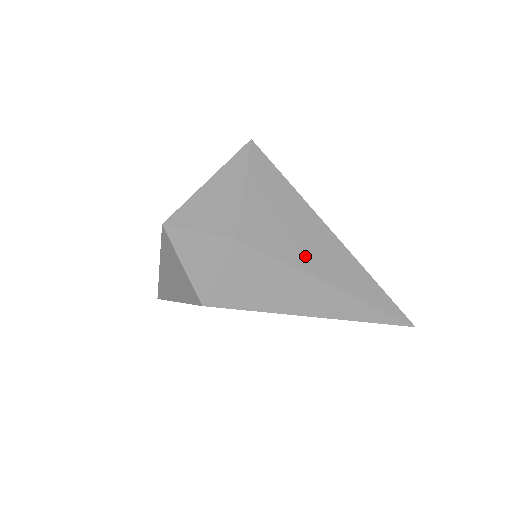
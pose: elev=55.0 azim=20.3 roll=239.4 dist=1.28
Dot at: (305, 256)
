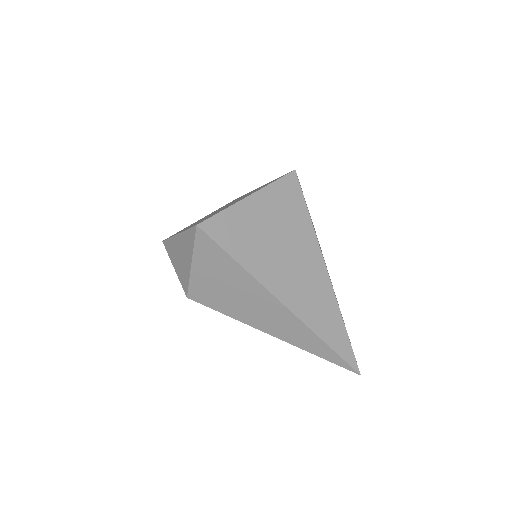
Dot at: (249, 315)
